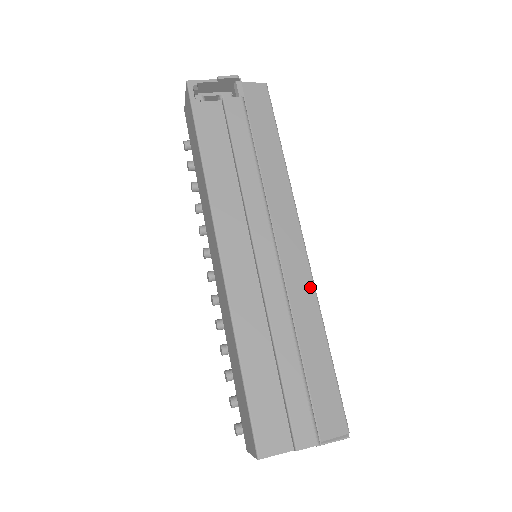
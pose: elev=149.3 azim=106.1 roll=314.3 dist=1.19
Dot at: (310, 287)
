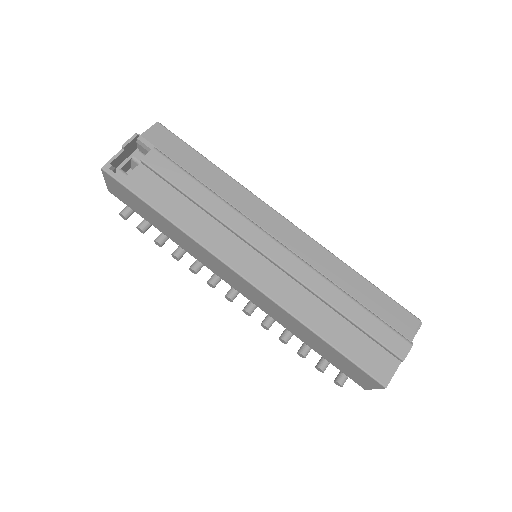
Dot at: (318, 247)
